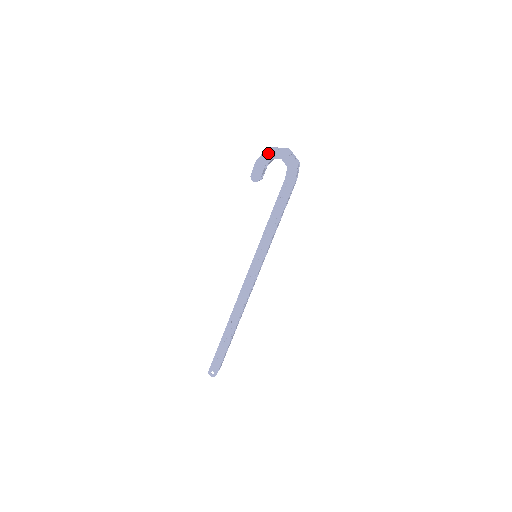
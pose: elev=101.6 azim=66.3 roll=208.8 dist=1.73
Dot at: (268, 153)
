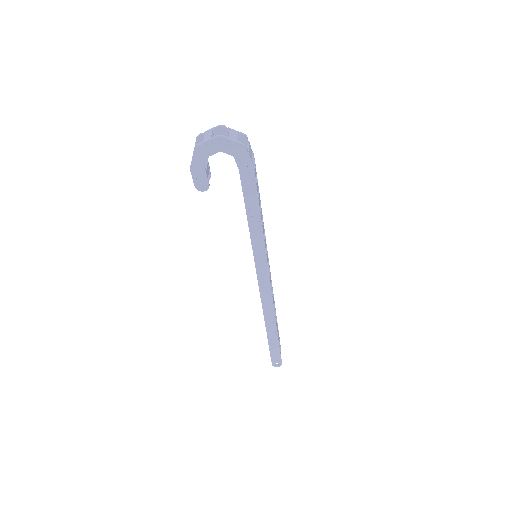
Dot at: (199, 153)
